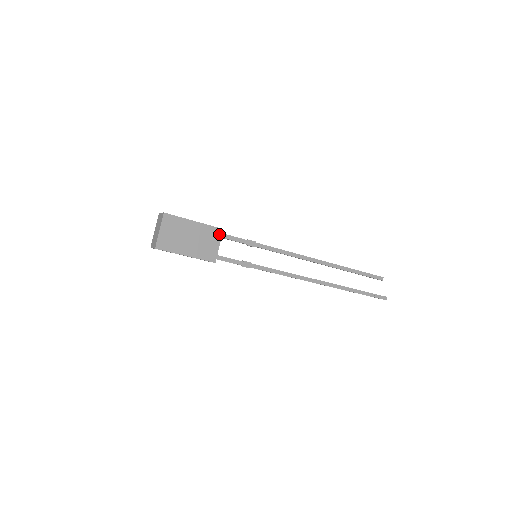
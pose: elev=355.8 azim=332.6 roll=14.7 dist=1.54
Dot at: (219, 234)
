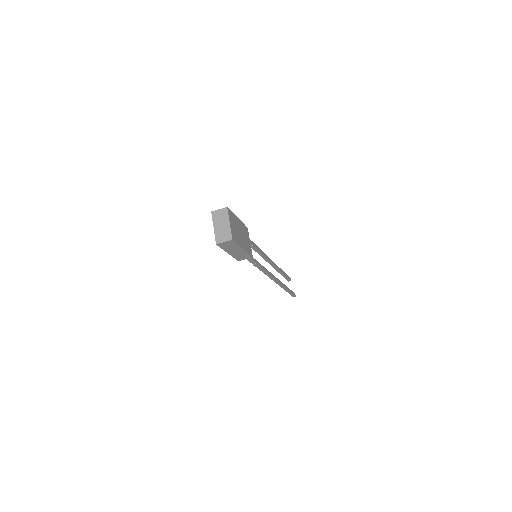
Dot at: (247, 232)
